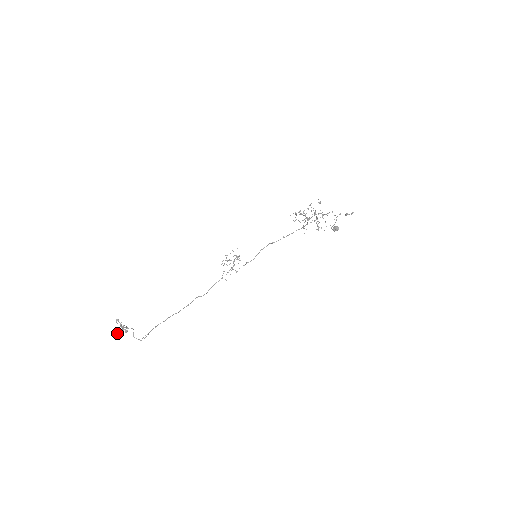
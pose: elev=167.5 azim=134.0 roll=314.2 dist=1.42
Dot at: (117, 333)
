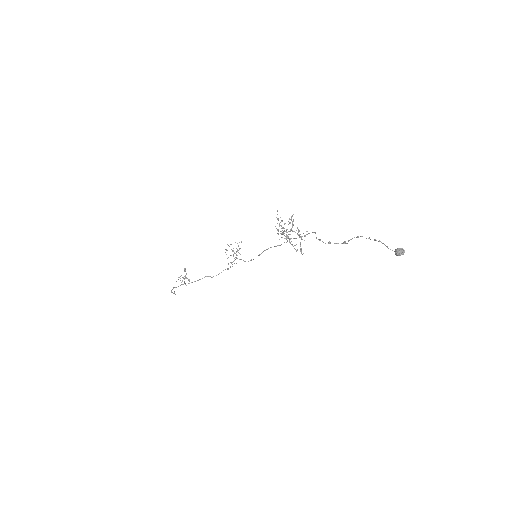
Dot at: (184, 279)
